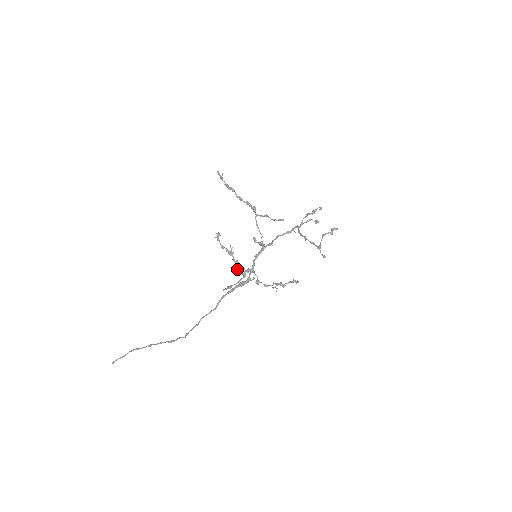
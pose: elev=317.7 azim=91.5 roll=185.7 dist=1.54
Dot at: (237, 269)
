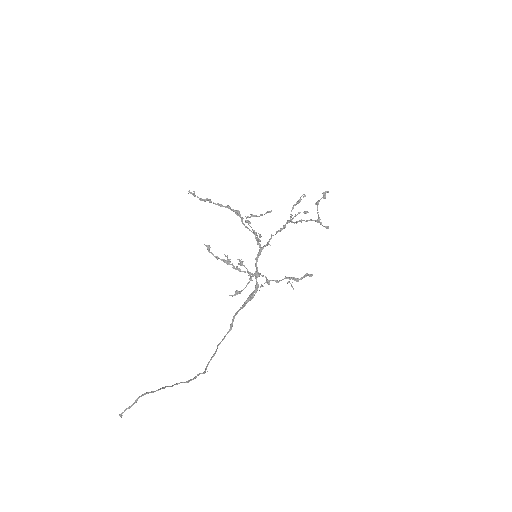
Dot at: (240, 264)
